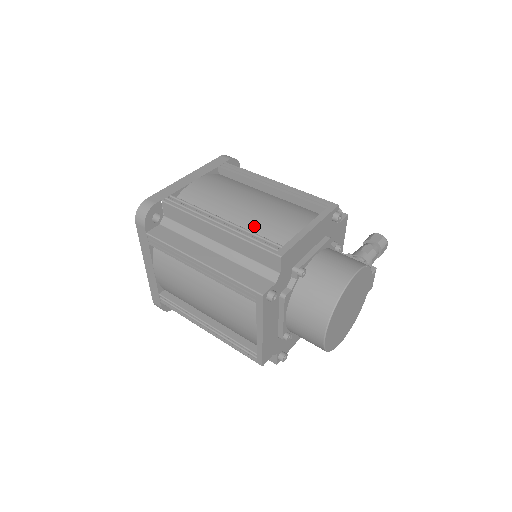
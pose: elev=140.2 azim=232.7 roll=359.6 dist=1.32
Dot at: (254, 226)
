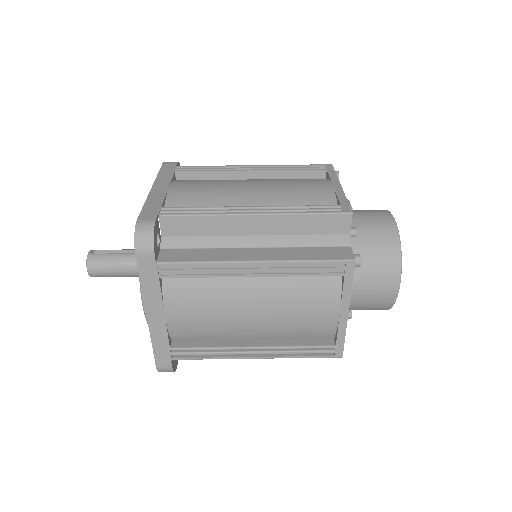
Dot at: (286, 203)
